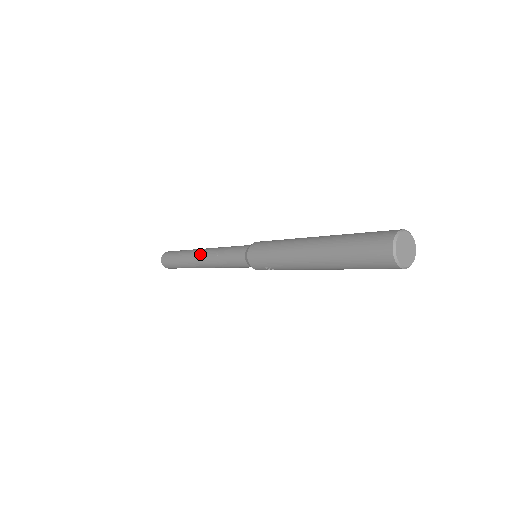
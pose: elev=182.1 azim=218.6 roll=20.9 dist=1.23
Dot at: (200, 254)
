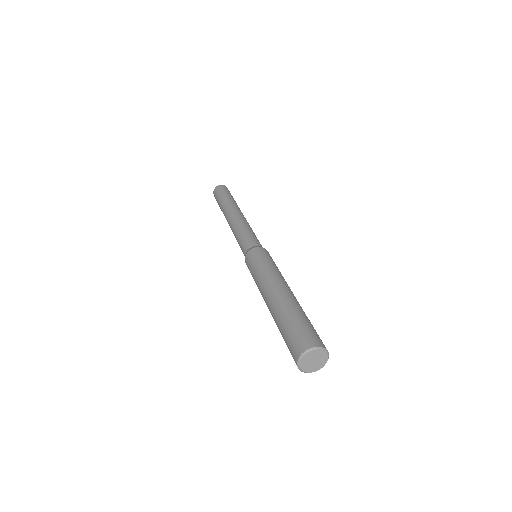
Dot at: (235, 213)
